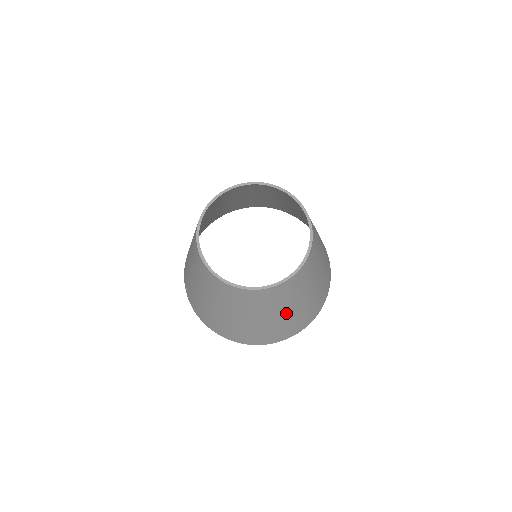
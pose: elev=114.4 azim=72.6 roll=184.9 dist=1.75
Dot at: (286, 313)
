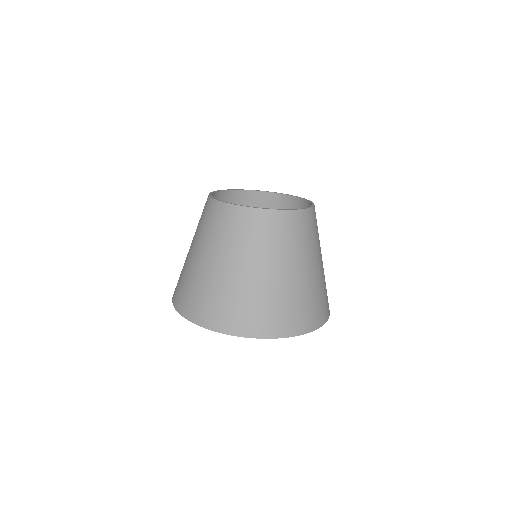
Dot at: (289, 274)
